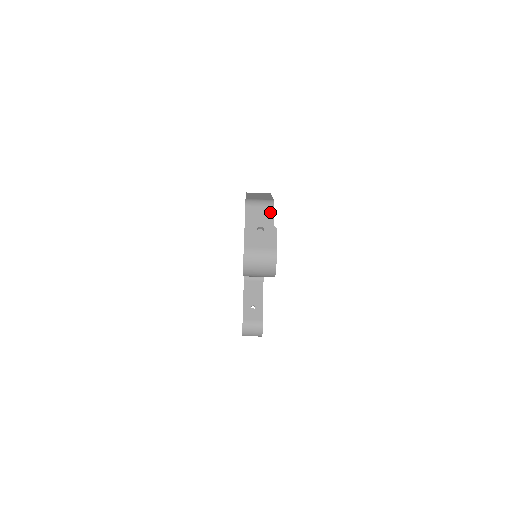
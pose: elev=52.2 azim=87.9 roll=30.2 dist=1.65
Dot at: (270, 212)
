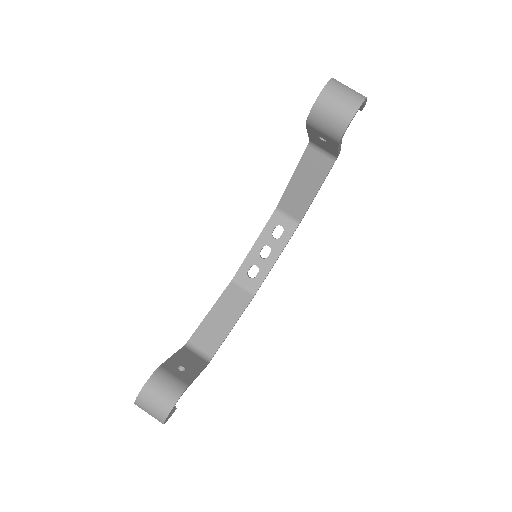
Dot at: occluded
